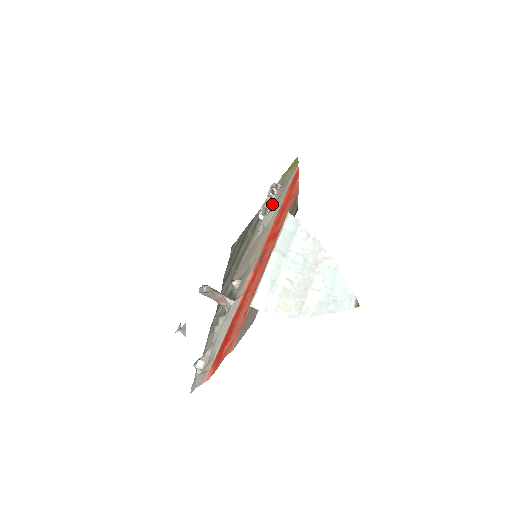
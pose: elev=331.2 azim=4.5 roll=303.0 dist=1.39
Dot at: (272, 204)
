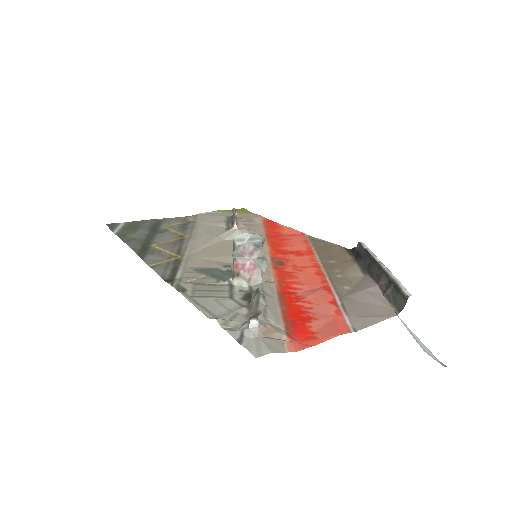
Dot at: (238, 224)
